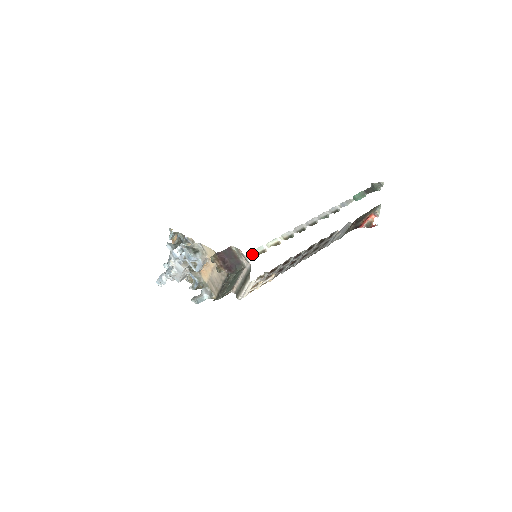
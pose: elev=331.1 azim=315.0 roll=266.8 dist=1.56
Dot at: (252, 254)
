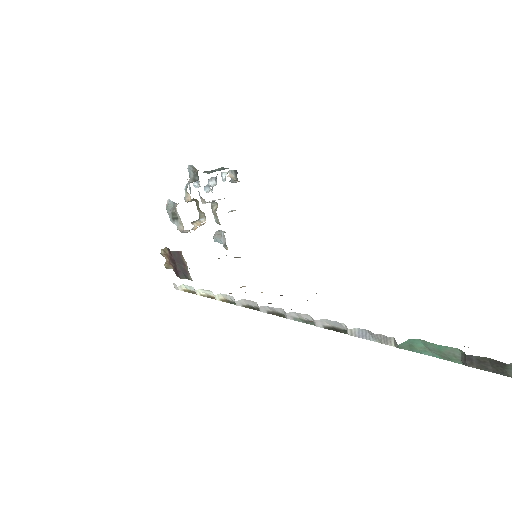
Dot at: (177, 288)
